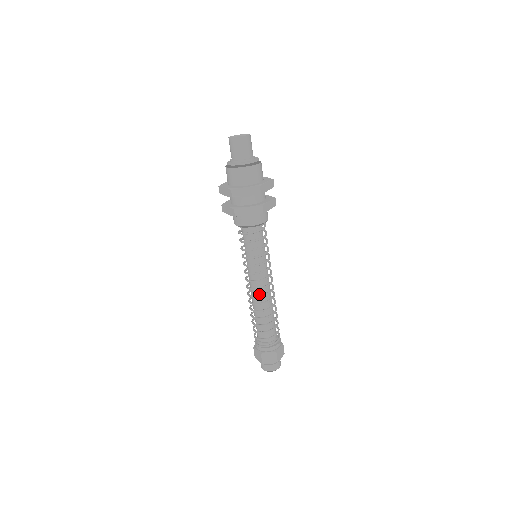
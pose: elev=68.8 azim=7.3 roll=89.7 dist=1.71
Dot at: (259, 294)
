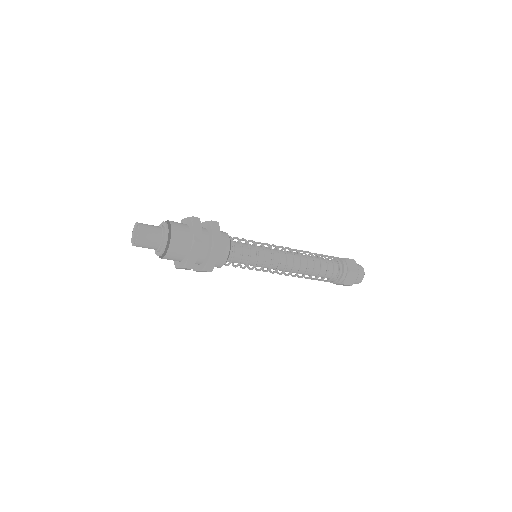
Dot at: (286, 271)
